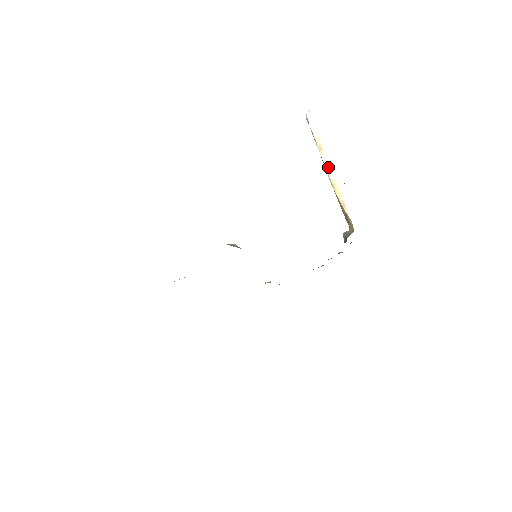
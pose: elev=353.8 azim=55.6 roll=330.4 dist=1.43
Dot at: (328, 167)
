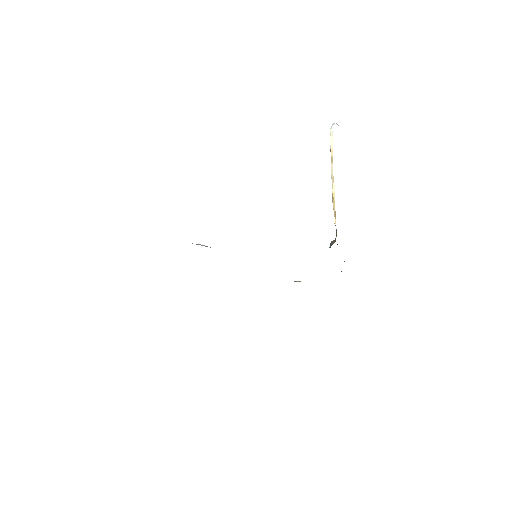
Dot at: (333, 178)
